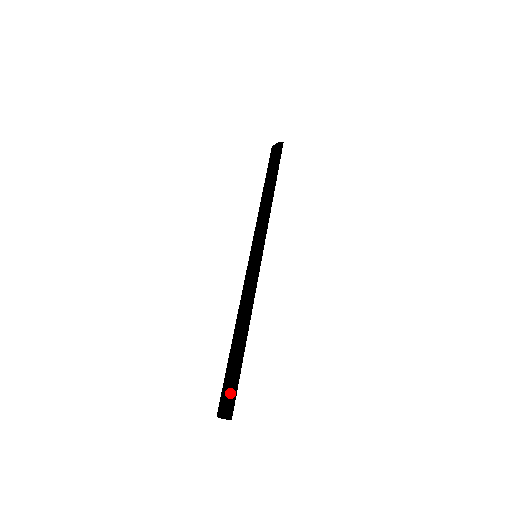
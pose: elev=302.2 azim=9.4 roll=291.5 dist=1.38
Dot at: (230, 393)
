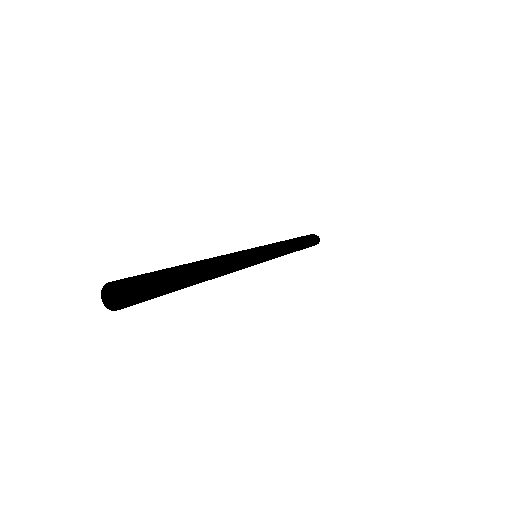
Dot at: (142, 276)
